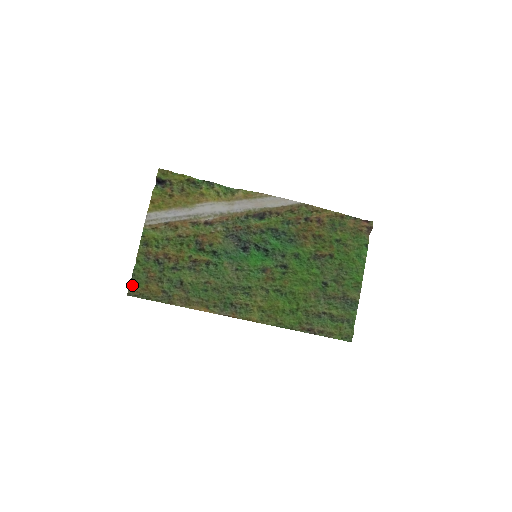
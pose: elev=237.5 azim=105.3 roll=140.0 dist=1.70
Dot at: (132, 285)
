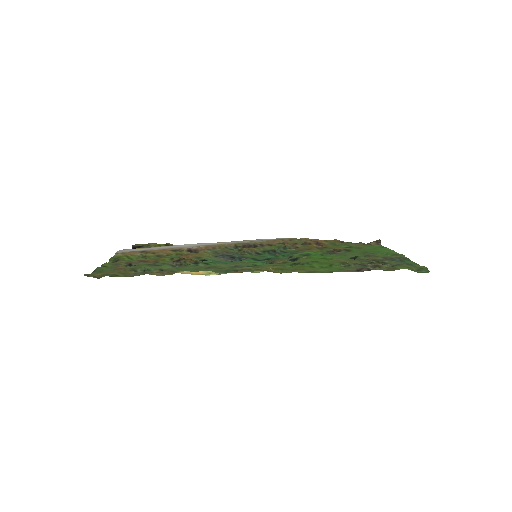
Dot at: occluded
